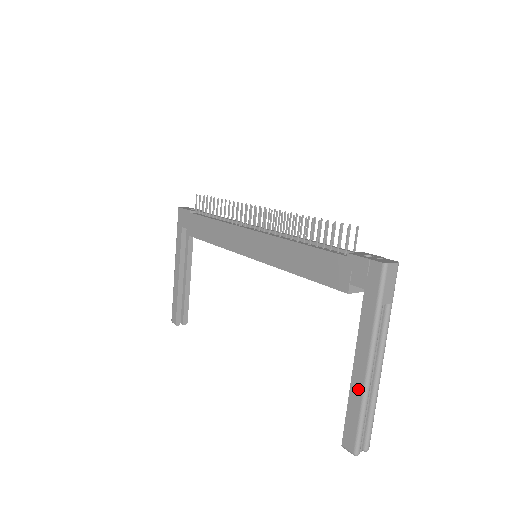
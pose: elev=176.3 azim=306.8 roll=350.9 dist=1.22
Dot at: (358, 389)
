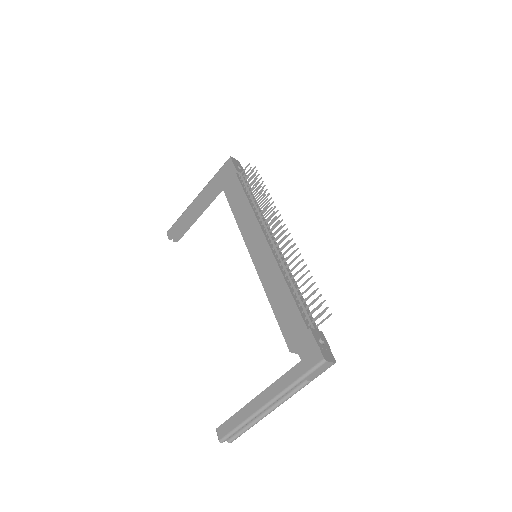
Dot at: (250, 410)
